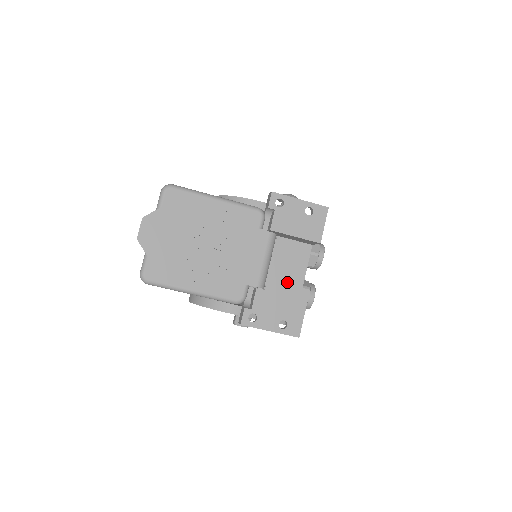
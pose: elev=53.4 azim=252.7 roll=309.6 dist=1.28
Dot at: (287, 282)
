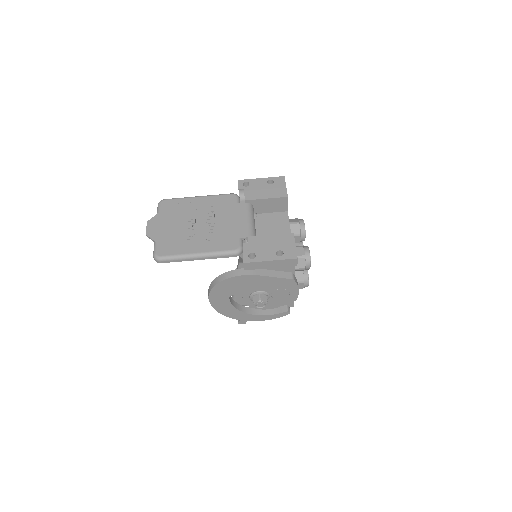
Dot at: occluded
